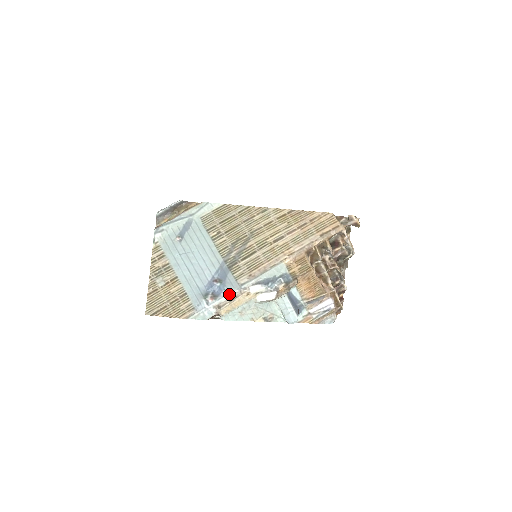
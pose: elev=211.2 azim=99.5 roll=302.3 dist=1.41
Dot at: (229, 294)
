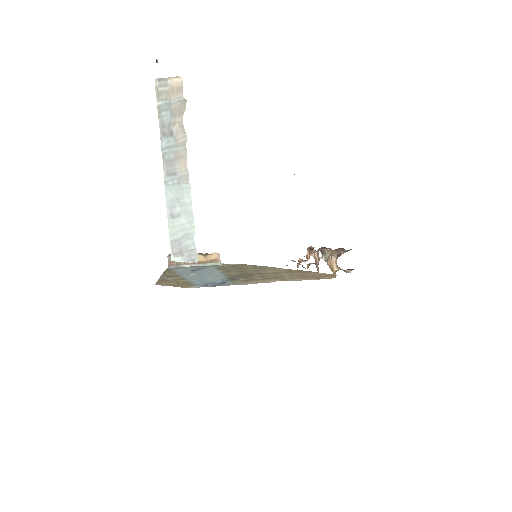
Dot at: occluded
